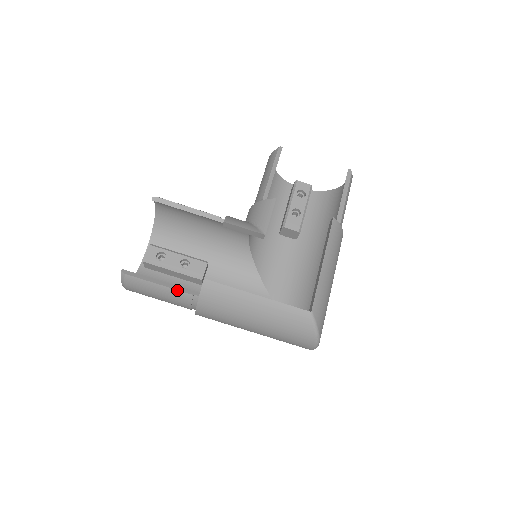
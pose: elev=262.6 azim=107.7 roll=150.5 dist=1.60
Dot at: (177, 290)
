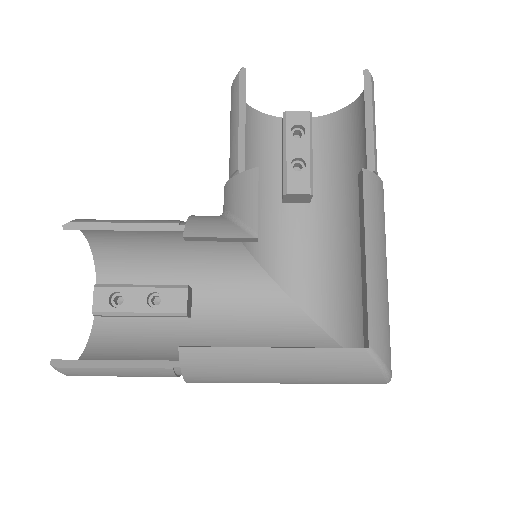
Dot at: (145, 368)
